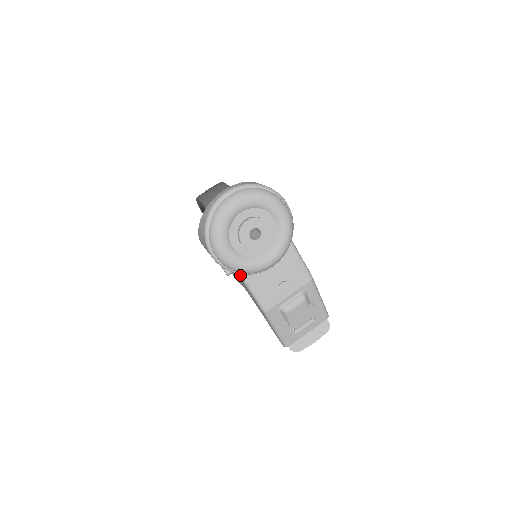
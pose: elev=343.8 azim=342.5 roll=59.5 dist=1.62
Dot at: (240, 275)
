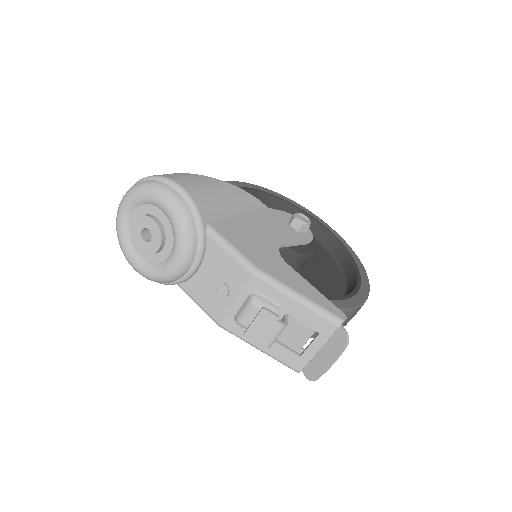
Dot at: (178, 285)
